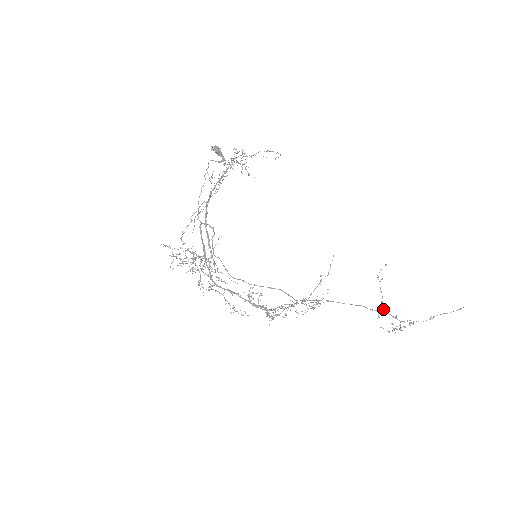
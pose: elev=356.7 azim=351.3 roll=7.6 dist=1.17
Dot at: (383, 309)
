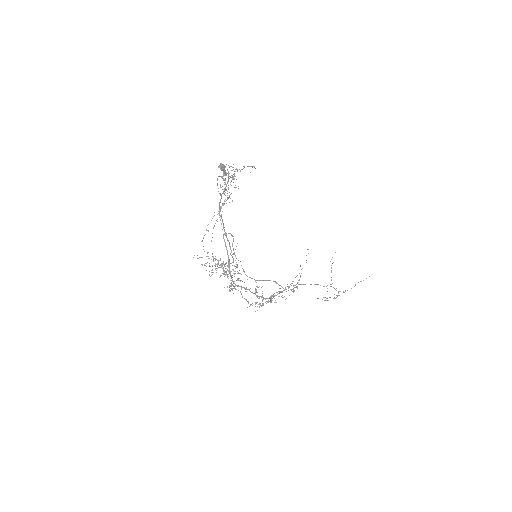
Dot at: occluded
